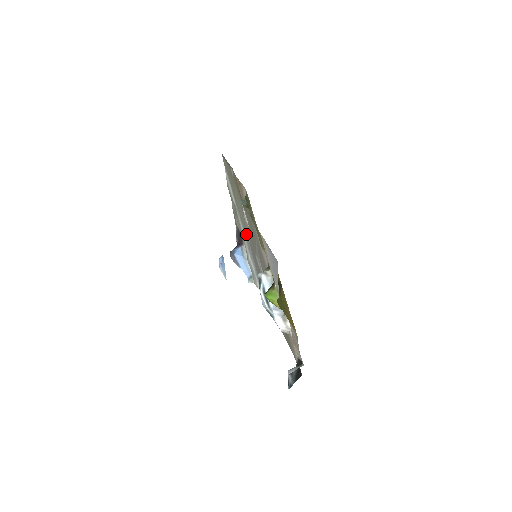
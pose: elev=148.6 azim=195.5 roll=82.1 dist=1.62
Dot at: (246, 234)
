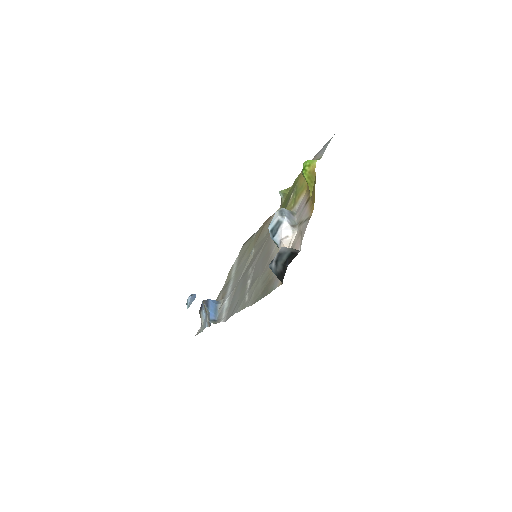
Dot at: (237, 279)
